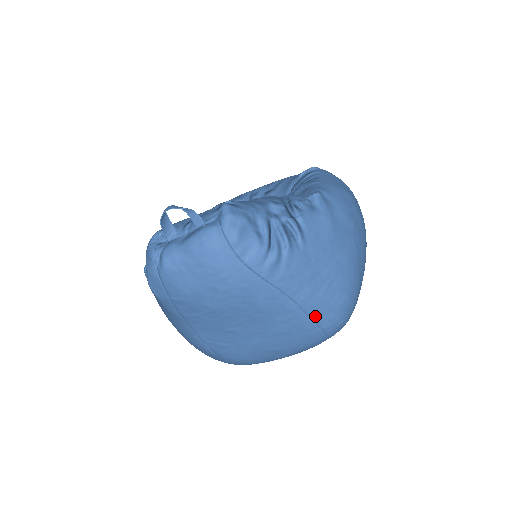
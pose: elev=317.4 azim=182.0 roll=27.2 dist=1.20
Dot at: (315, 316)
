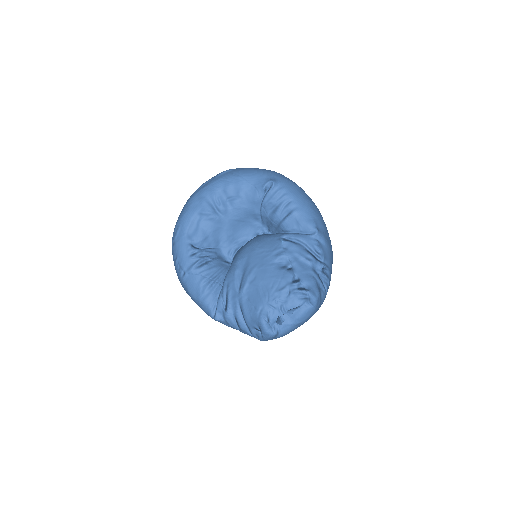
Dot at: occluded
